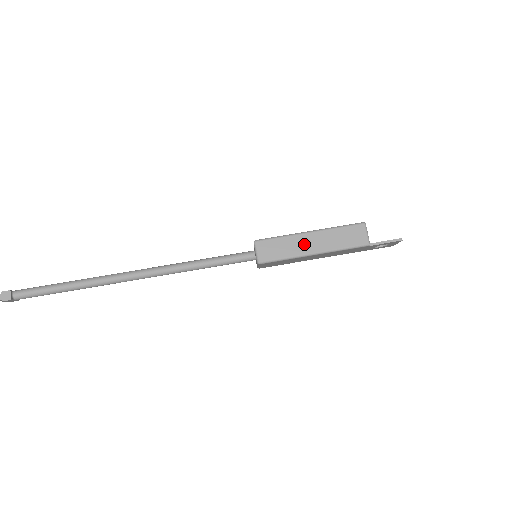
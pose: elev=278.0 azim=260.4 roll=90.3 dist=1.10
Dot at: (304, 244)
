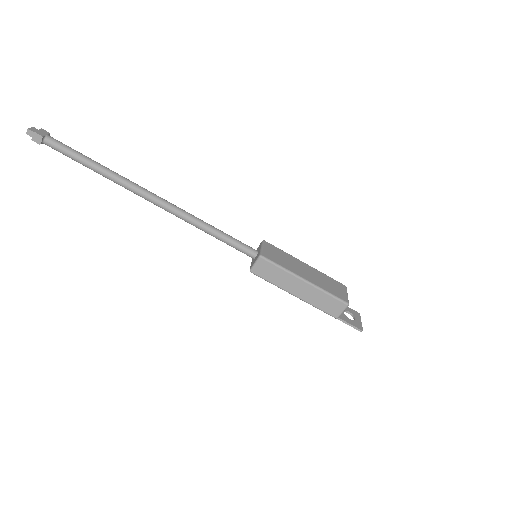
Dot at: (293, 285)
